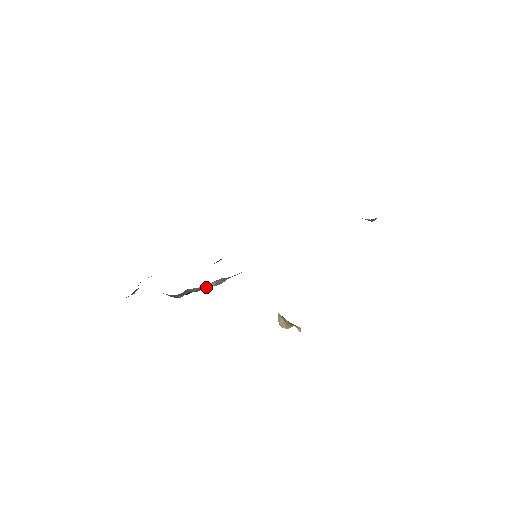
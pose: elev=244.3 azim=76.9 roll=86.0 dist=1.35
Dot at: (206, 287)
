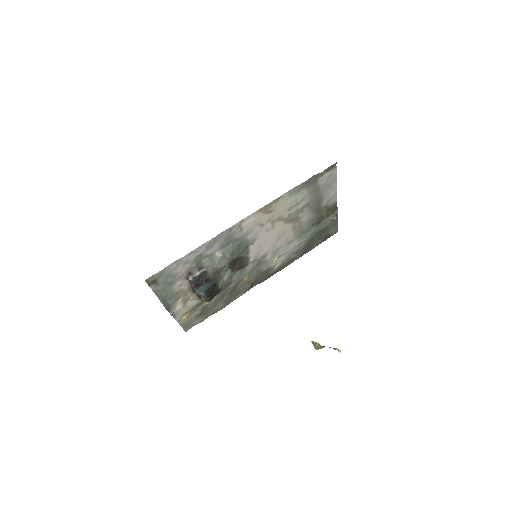
Dot at: (217, 261)
